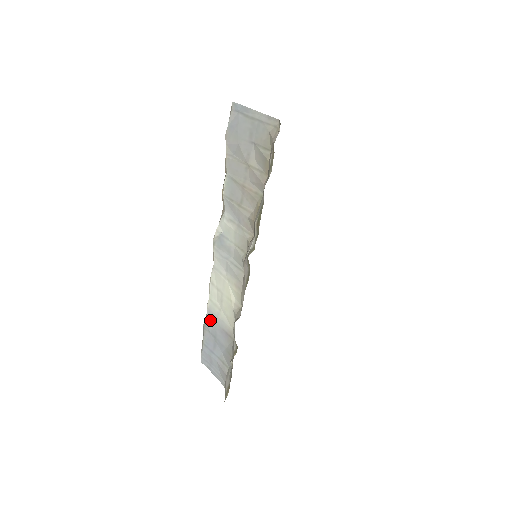
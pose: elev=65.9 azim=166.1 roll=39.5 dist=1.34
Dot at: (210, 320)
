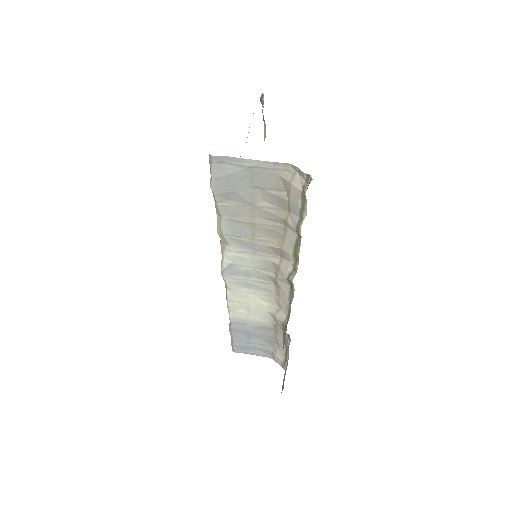
Dot at: (237, 325)
